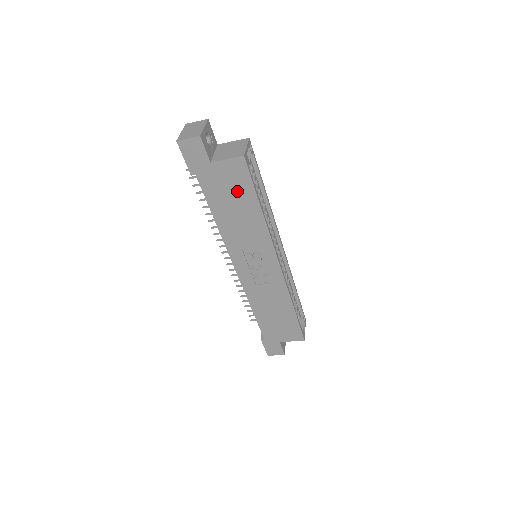
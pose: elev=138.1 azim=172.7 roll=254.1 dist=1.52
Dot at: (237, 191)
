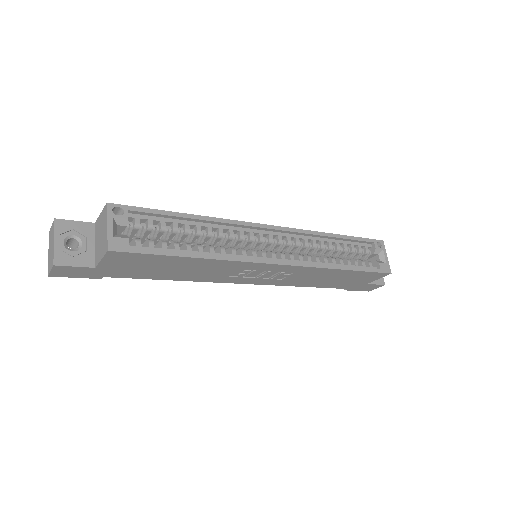
Dot at: (151, 264)
